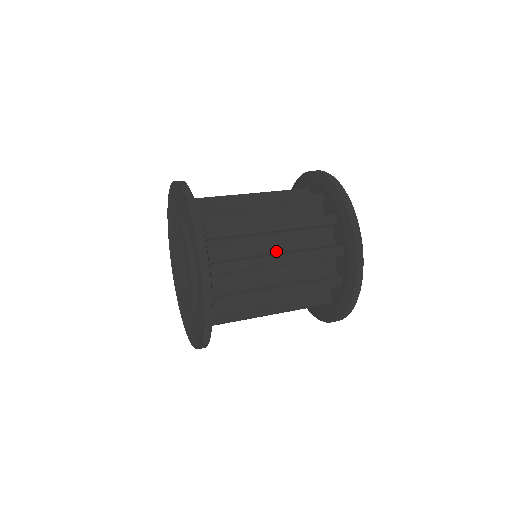
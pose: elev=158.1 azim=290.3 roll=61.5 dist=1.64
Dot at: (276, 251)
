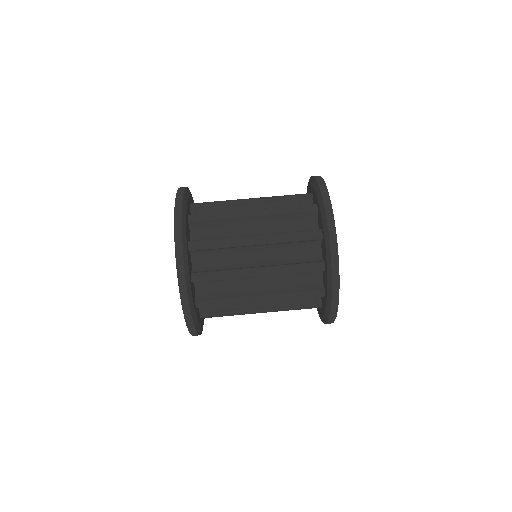
Dot at: (260, 262)
